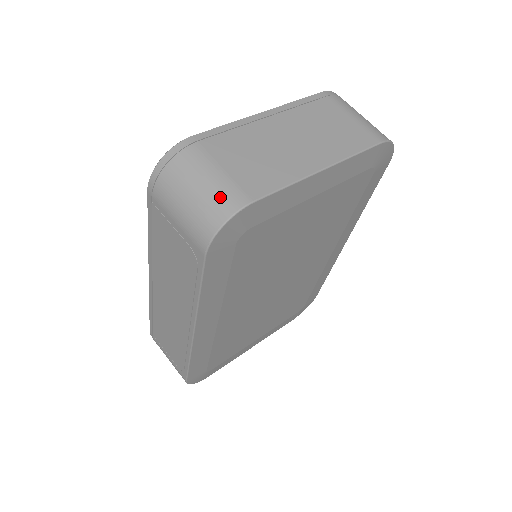
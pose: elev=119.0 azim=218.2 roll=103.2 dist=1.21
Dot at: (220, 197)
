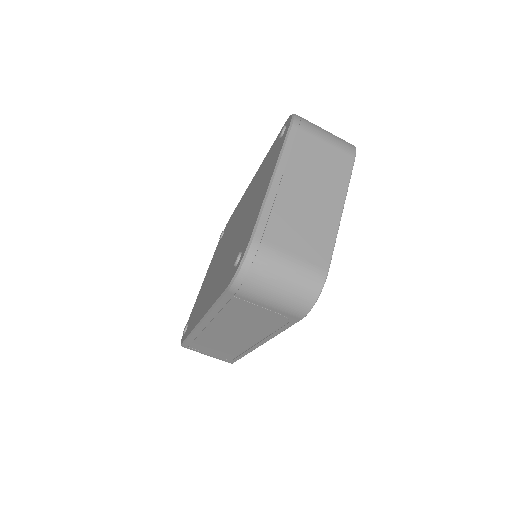
Dot at: (306, 280)
